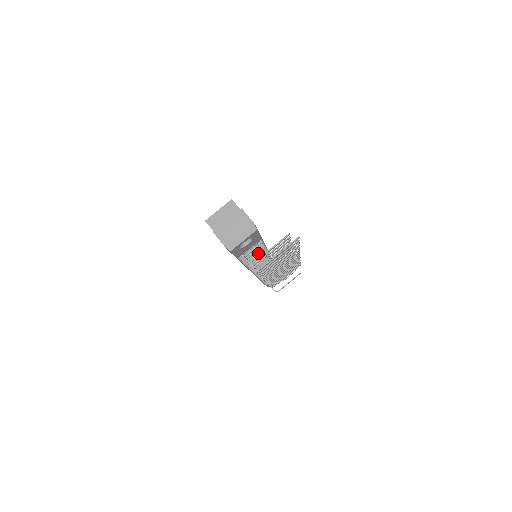
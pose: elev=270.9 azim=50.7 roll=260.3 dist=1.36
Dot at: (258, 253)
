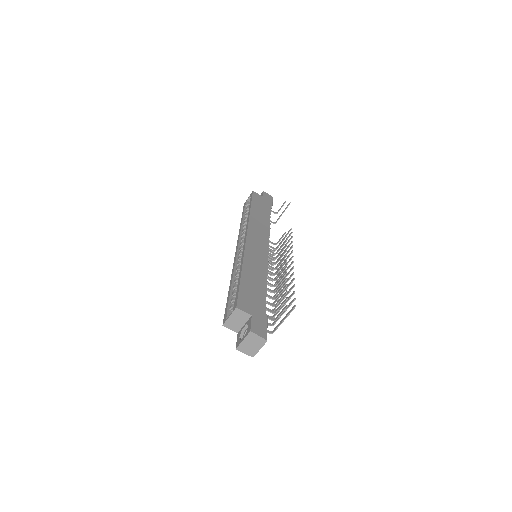
Dot at: occluded
